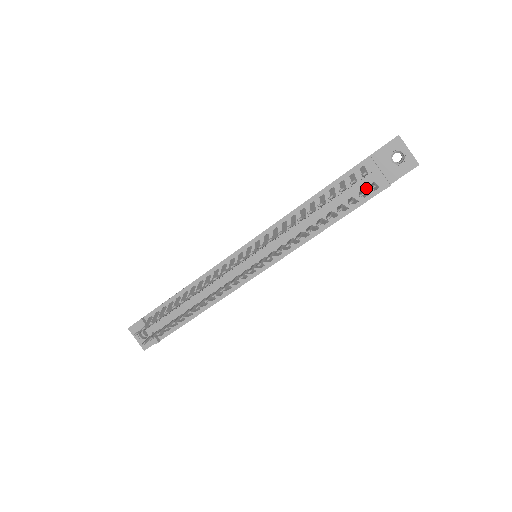
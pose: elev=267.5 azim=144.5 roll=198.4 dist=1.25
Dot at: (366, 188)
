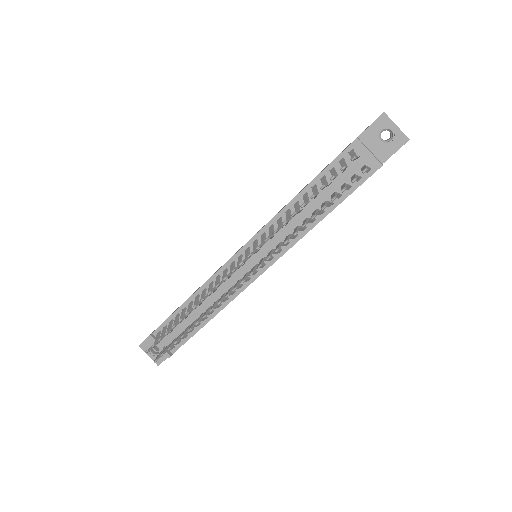
Dot at: (358, 172)
